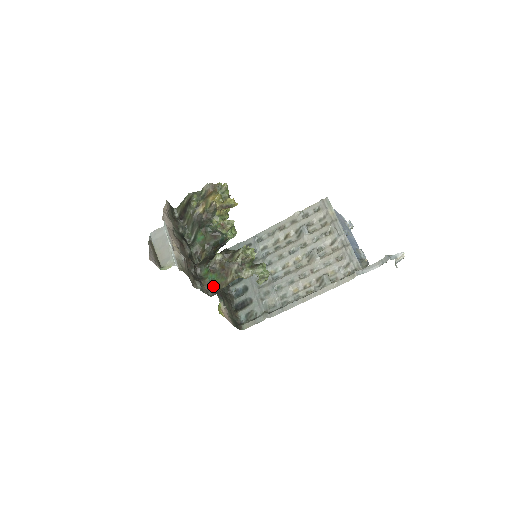
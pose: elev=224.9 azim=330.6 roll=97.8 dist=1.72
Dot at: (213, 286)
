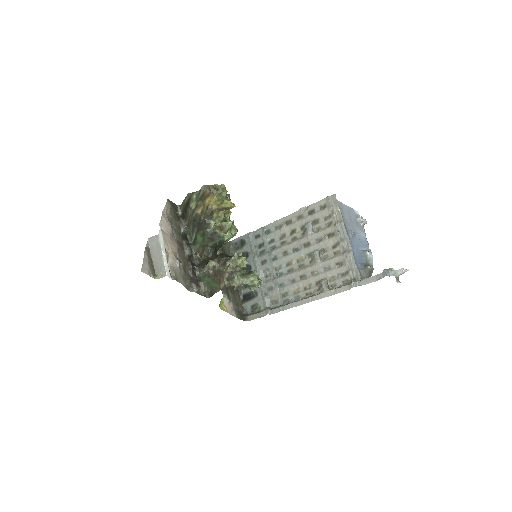
Dot at: (210, 288)
